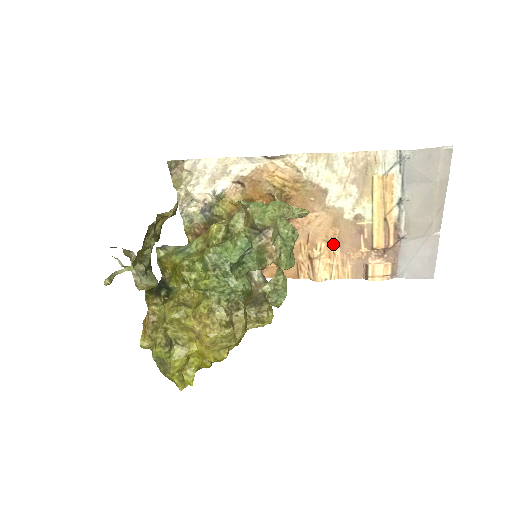
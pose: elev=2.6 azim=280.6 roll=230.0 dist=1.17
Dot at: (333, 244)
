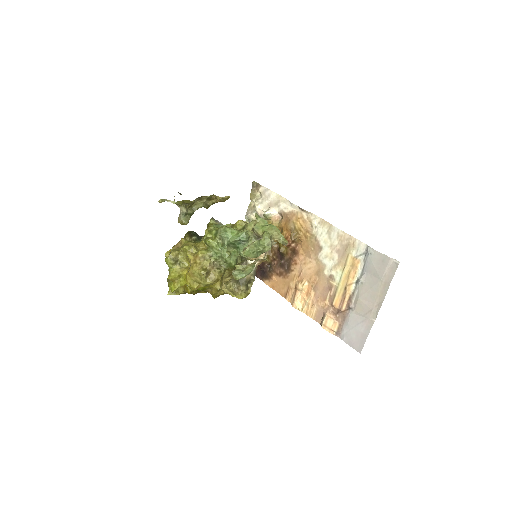
Dot at: (312, 287)
